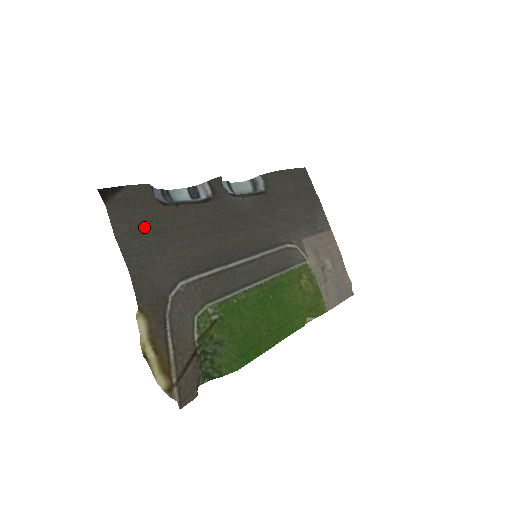
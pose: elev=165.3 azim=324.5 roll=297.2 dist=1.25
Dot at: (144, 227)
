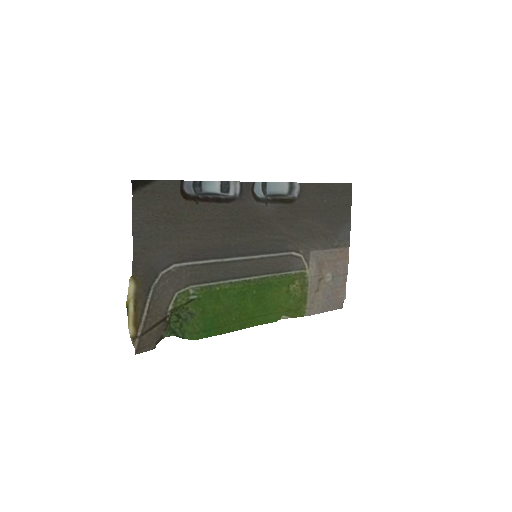
Dot at: (160, 216)
